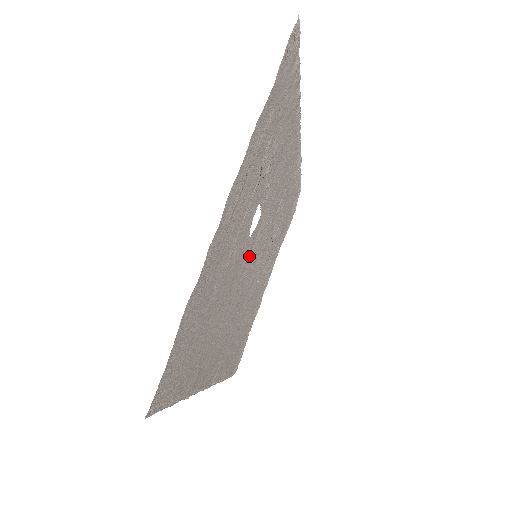
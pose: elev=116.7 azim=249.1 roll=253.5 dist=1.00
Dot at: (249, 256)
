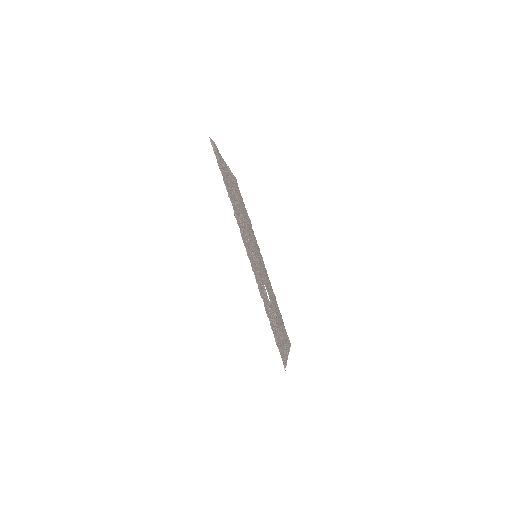
Dot at: occluded
